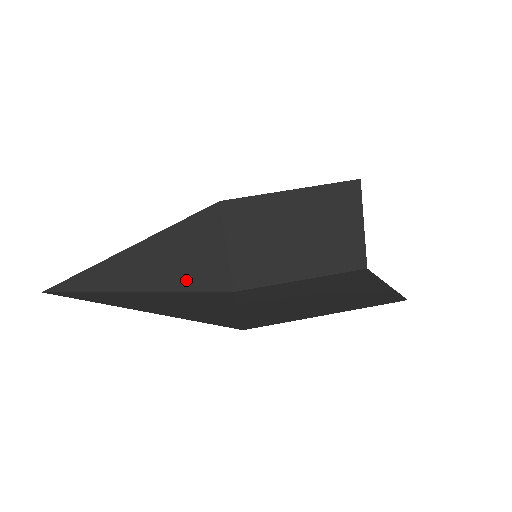
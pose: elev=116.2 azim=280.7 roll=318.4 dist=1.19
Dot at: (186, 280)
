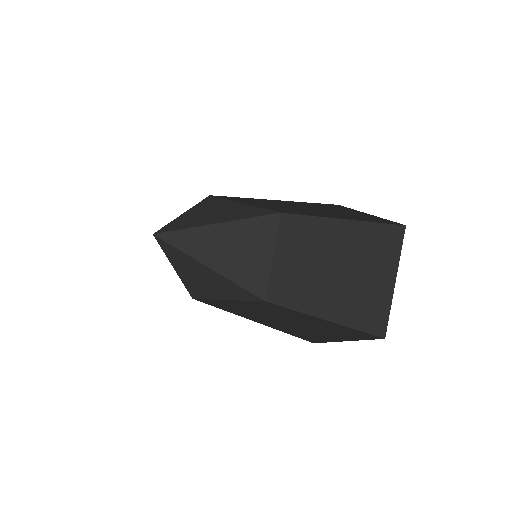
Dot at: (233, 270)
